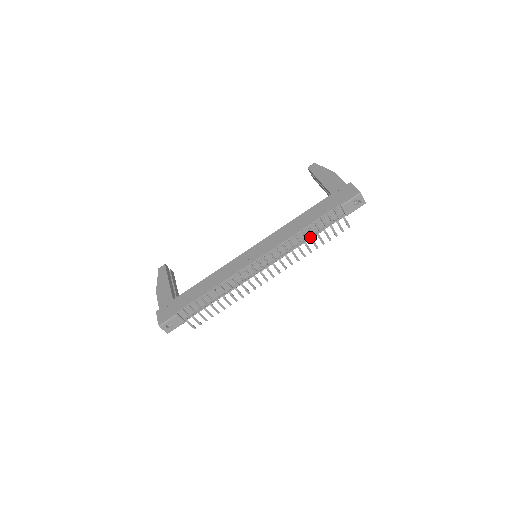
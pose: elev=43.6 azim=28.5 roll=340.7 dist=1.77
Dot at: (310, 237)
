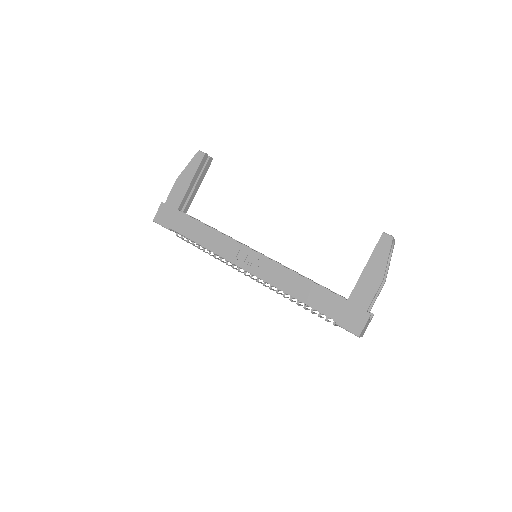
Dot at: occluded
